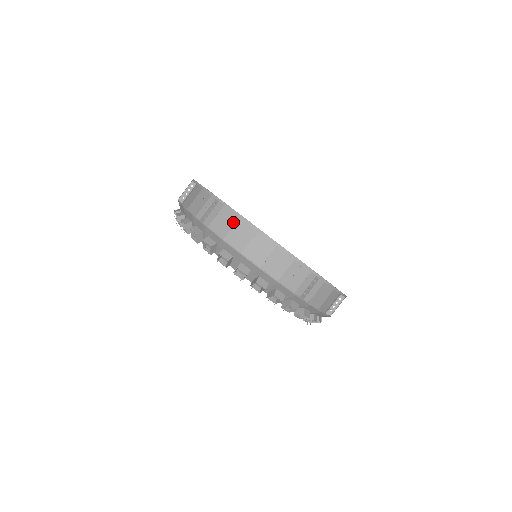
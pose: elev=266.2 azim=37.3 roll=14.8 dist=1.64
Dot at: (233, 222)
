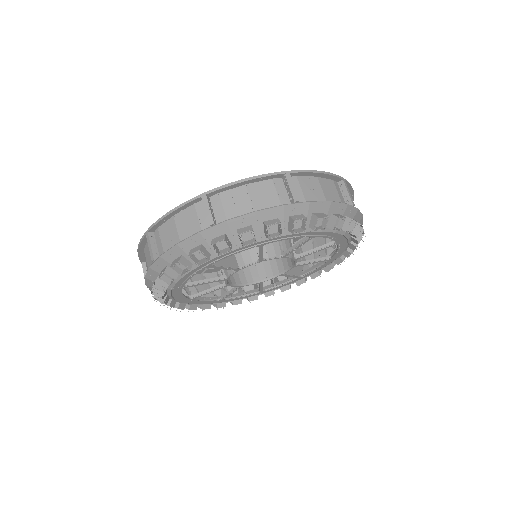
Dot at: (145, 258)
